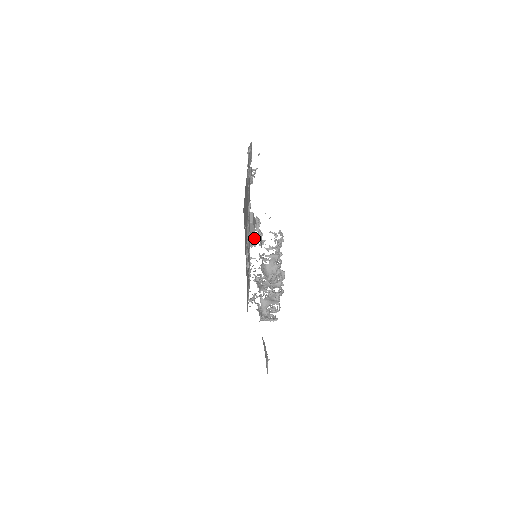
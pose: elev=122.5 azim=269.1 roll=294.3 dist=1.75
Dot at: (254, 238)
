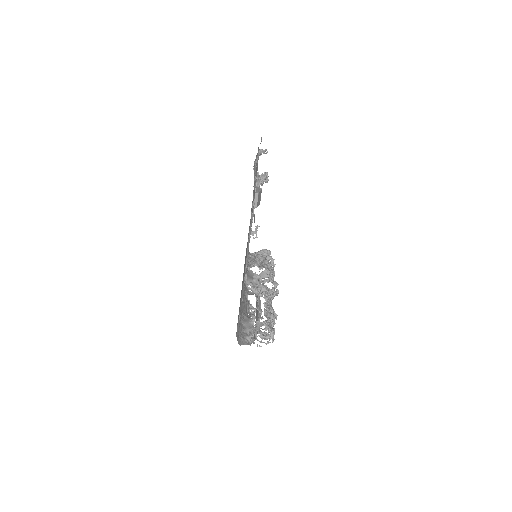
Dot at: (261, 184)
